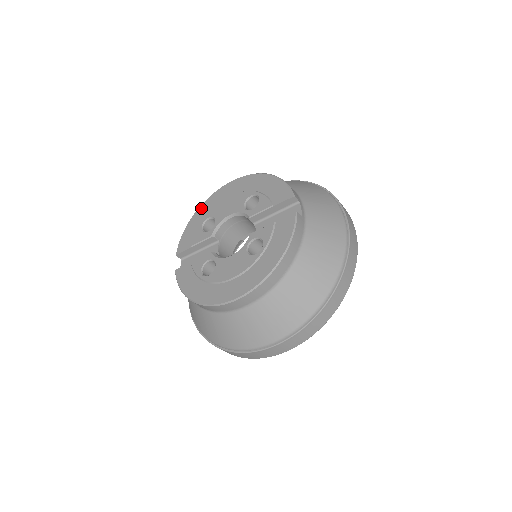
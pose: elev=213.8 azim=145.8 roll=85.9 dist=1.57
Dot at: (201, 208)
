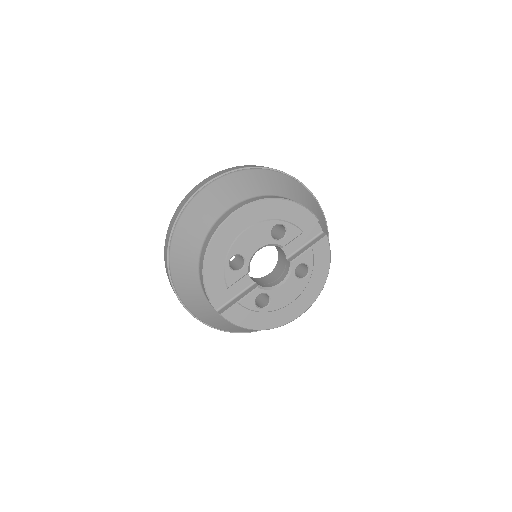
Dot at: (213, 247)
